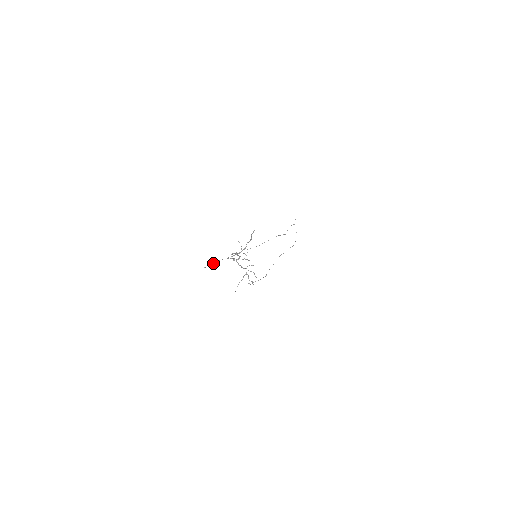
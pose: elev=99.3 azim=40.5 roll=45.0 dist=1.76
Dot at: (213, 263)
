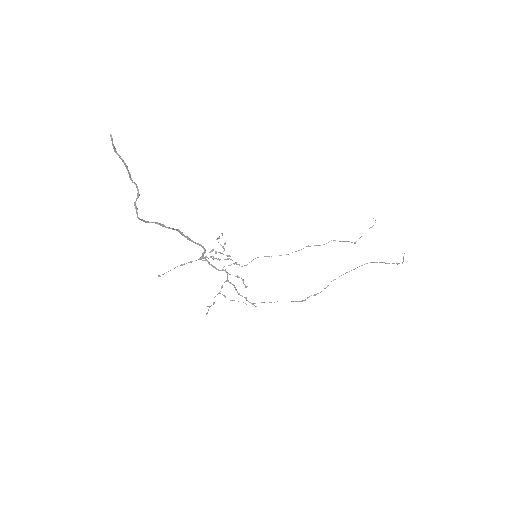
Dot at: occluded
